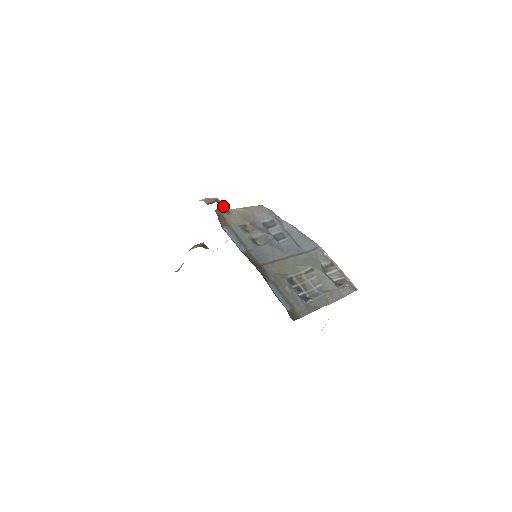
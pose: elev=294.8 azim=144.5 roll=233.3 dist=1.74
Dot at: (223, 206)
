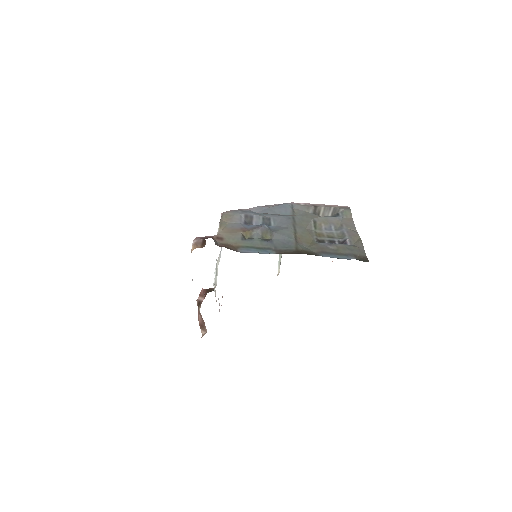
Dot at: occluded
